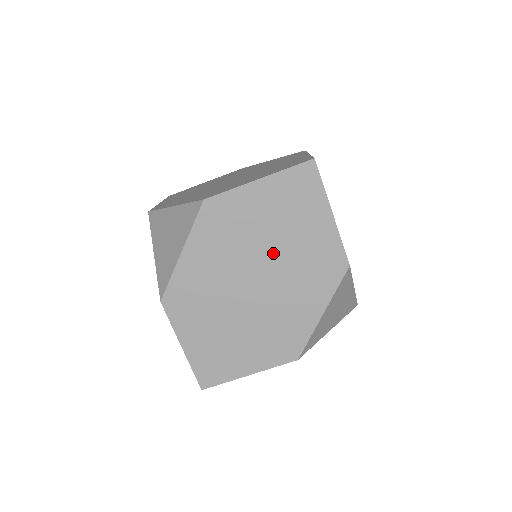
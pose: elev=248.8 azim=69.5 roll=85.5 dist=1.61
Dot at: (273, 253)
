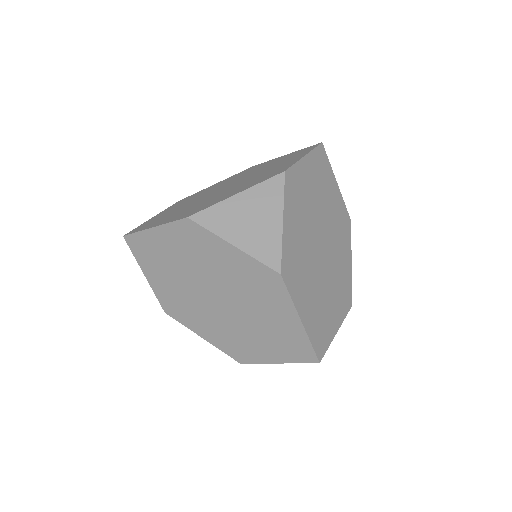
Dot at: occluded
